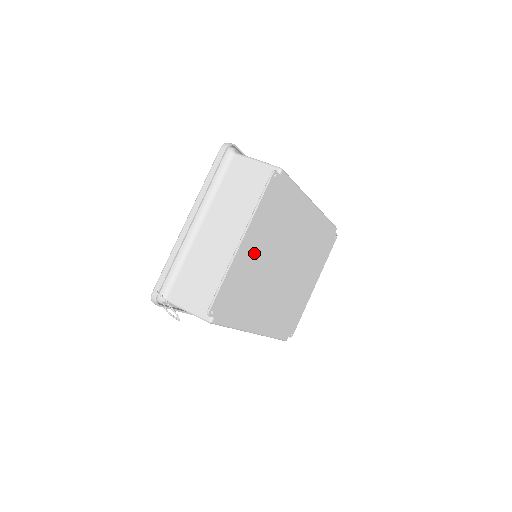
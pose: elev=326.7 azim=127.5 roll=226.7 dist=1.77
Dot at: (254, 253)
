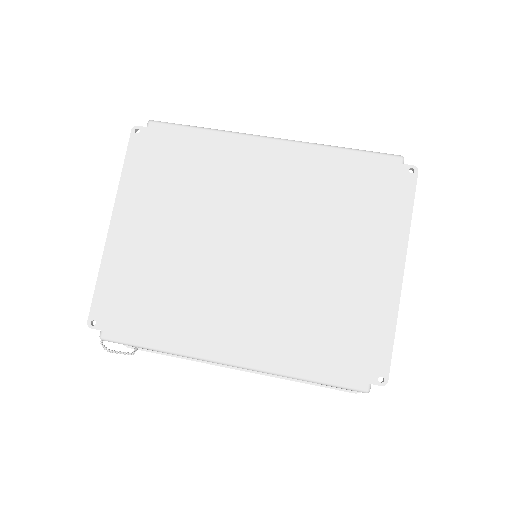
Dot at: (148, 234)
